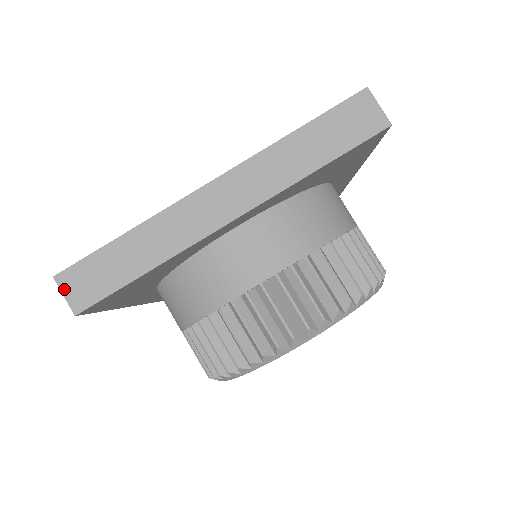
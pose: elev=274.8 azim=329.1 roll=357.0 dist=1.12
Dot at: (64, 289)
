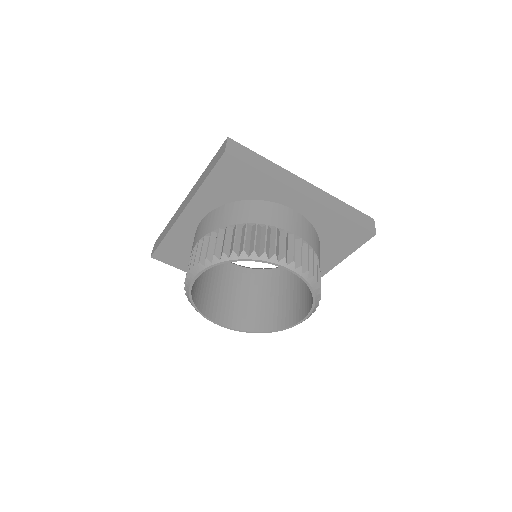
Dot at: occluded
